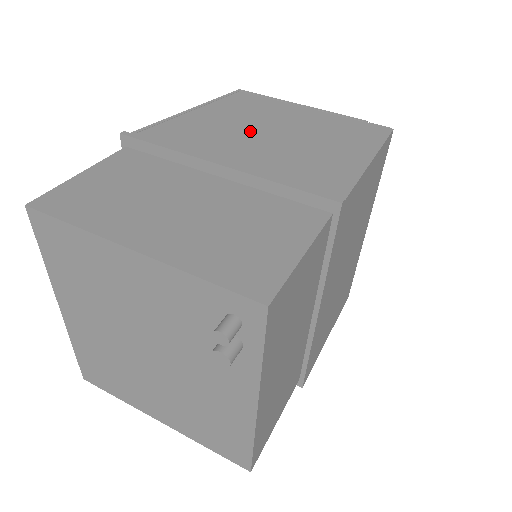
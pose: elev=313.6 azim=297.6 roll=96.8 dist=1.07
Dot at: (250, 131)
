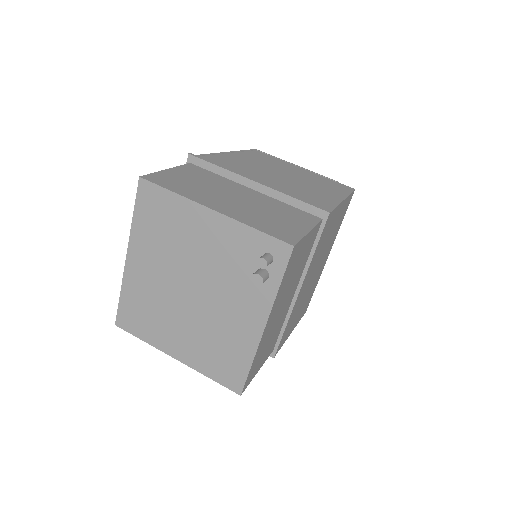
Dot at: (269, 171)
